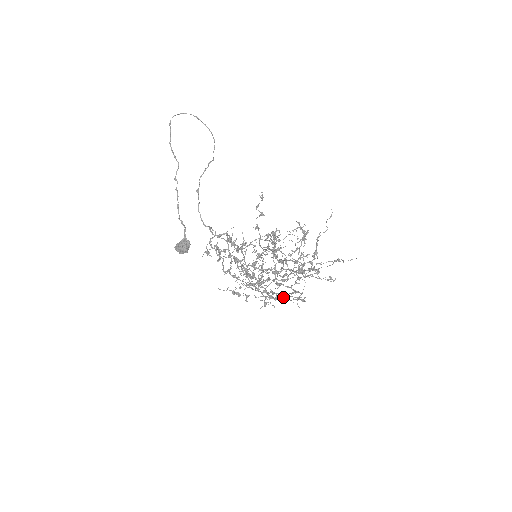
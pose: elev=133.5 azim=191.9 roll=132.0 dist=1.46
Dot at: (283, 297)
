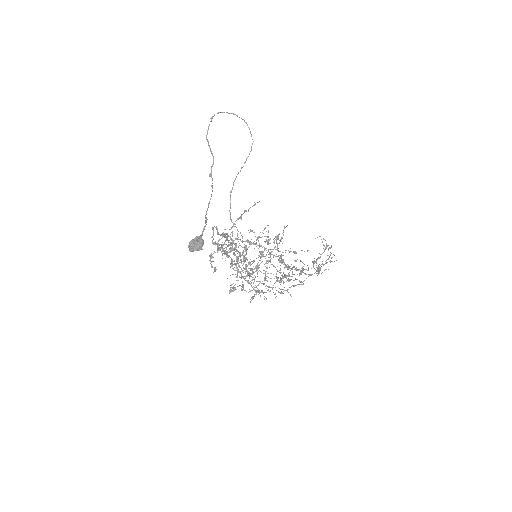
Dot at: occluded
